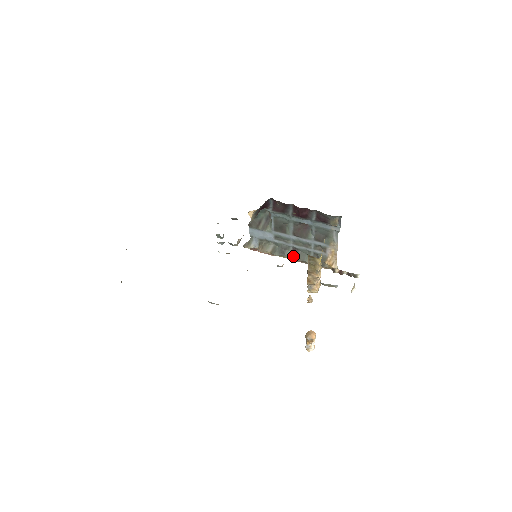
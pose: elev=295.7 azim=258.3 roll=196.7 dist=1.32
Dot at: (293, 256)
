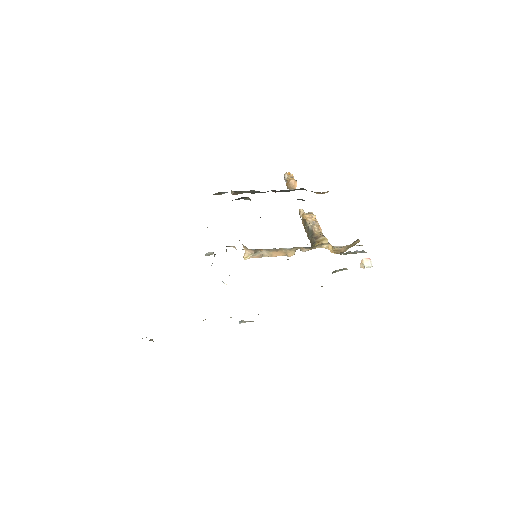
Dot at: occluded
